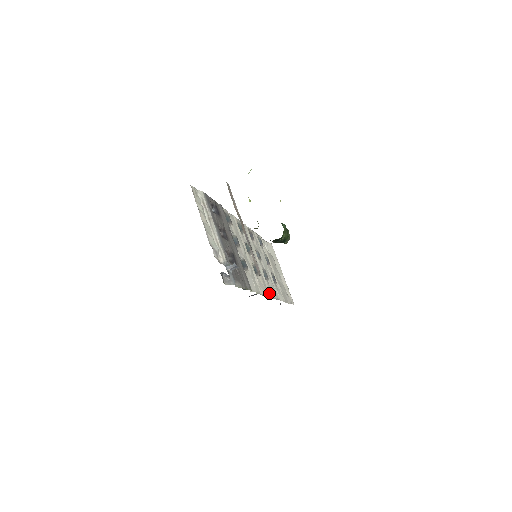
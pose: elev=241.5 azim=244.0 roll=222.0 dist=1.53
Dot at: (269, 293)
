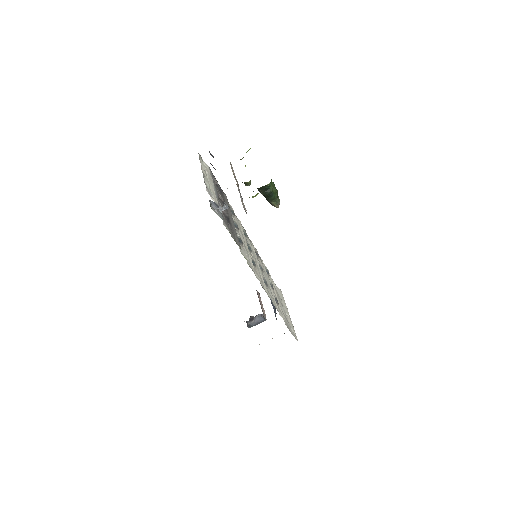
Dot at: (265, 289)
